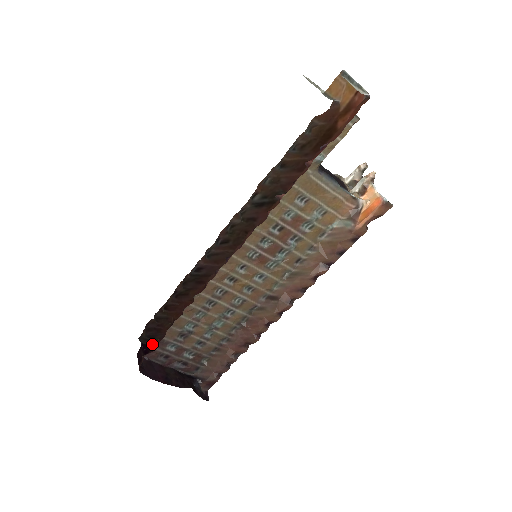
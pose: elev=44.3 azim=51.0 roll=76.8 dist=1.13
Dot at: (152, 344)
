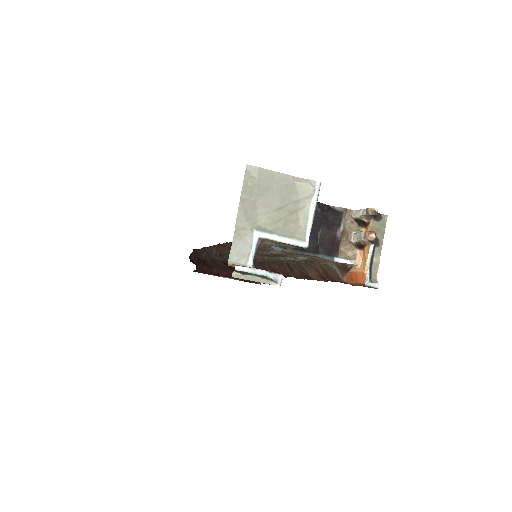
Dot at: occluded
